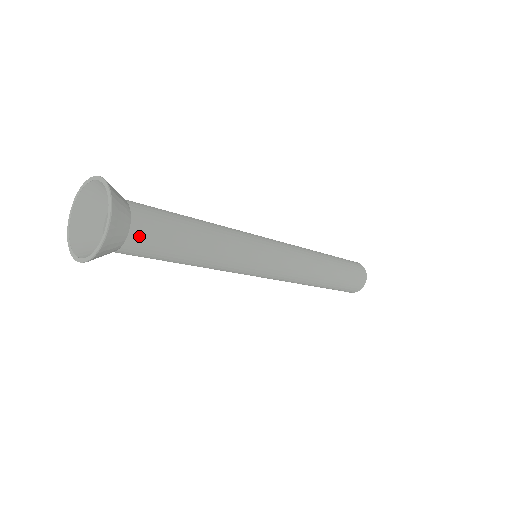
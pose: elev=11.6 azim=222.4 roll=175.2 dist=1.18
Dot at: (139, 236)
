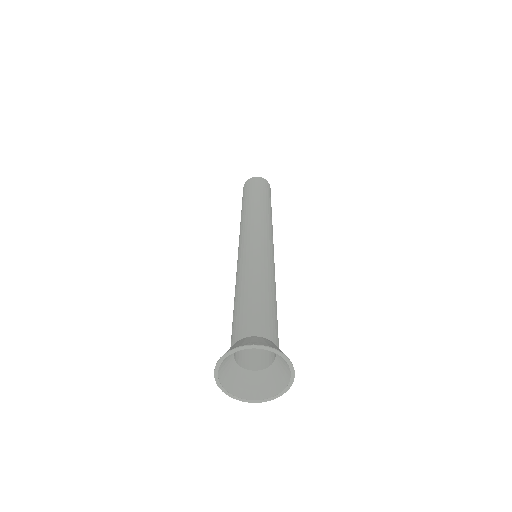
Dot at: (277, 340)
